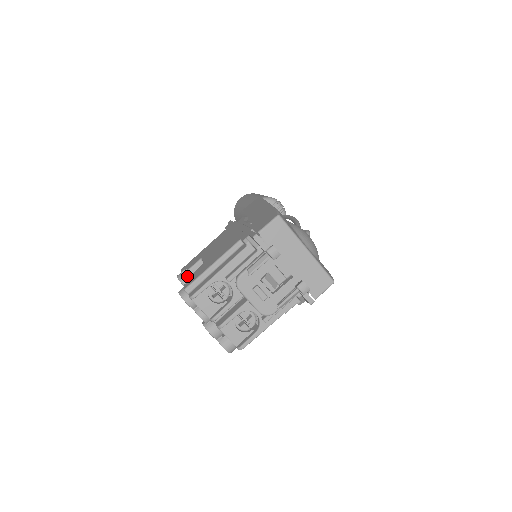
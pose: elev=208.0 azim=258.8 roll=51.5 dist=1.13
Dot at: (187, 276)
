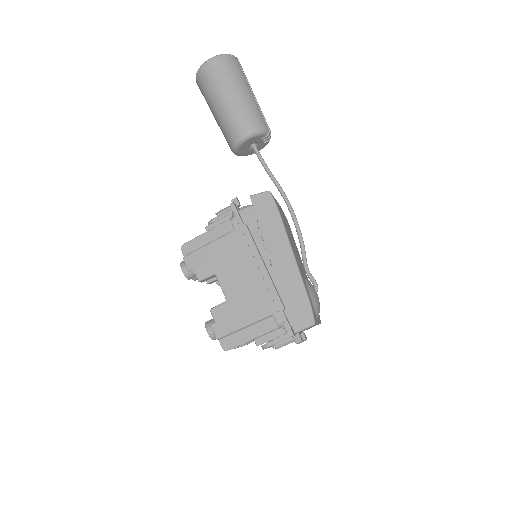
Dot at: (194, 275)
